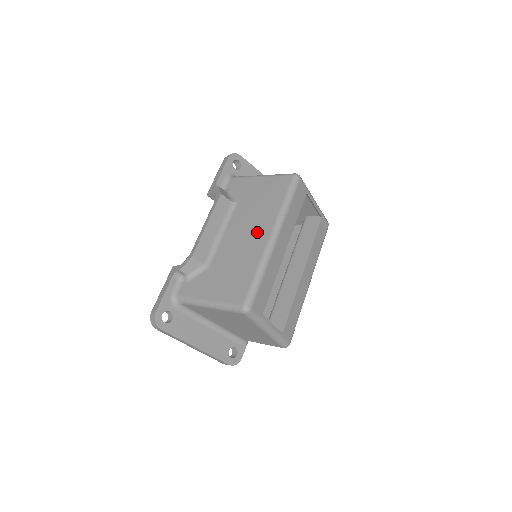
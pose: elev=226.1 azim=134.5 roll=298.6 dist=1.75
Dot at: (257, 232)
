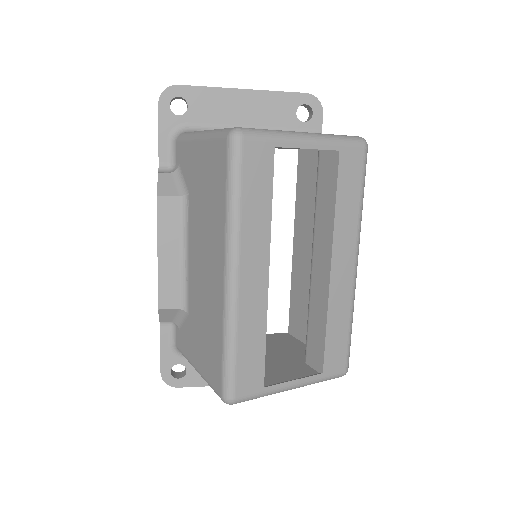
Dot at: (212, 264)
